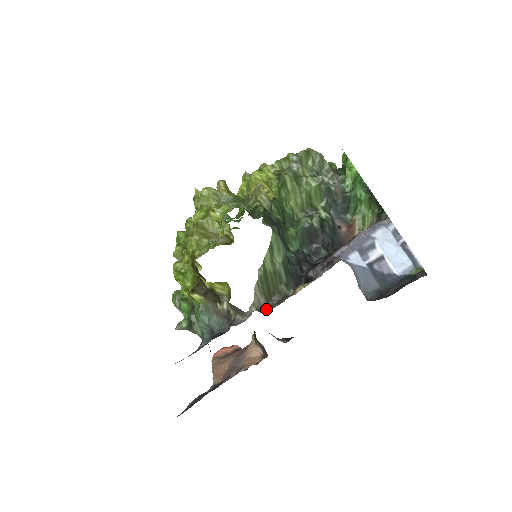
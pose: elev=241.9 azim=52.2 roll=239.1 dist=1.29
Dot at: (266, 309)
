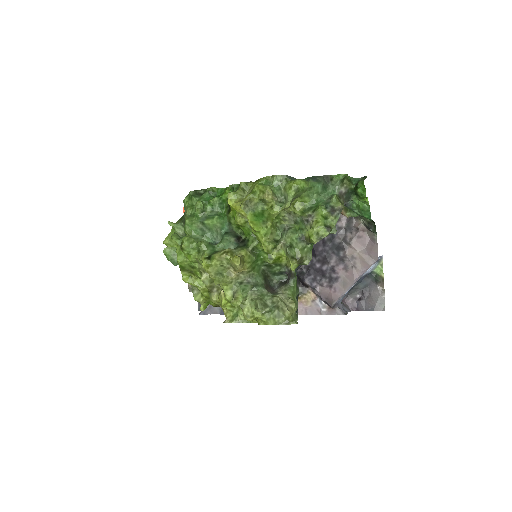
Dot at: occluded
